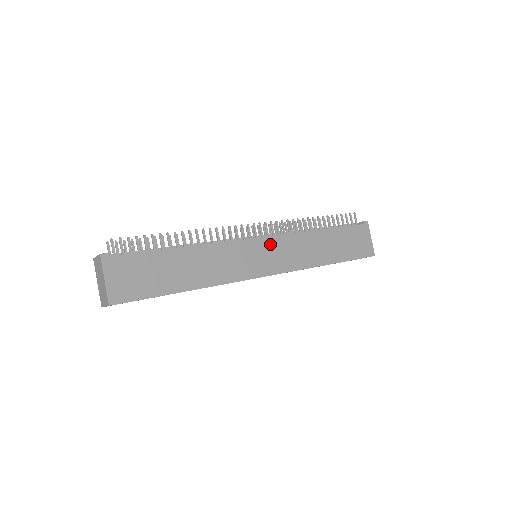
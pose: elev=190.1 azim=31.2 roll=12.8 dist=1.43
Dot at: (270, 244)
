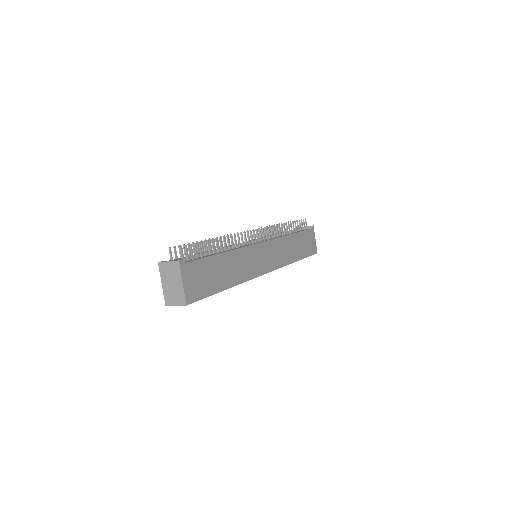
Dot at: (268, 247)
